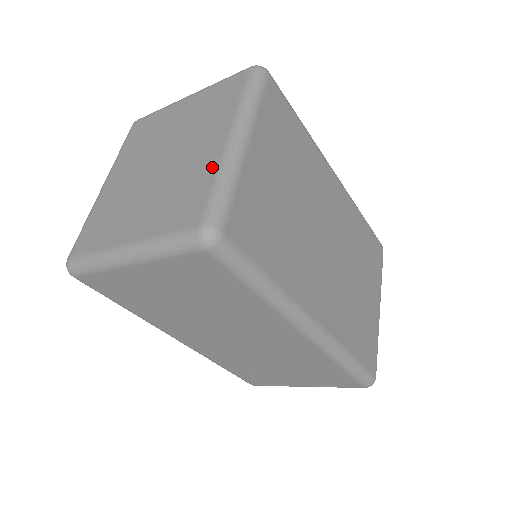
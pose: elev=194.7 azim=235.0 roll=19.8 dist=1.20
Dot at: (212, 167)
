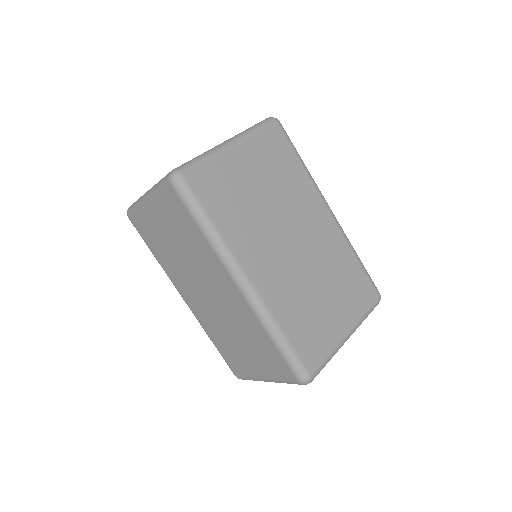
Dot at: occluded
